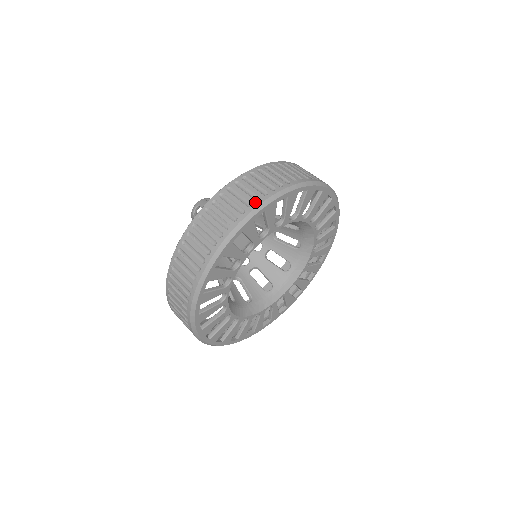
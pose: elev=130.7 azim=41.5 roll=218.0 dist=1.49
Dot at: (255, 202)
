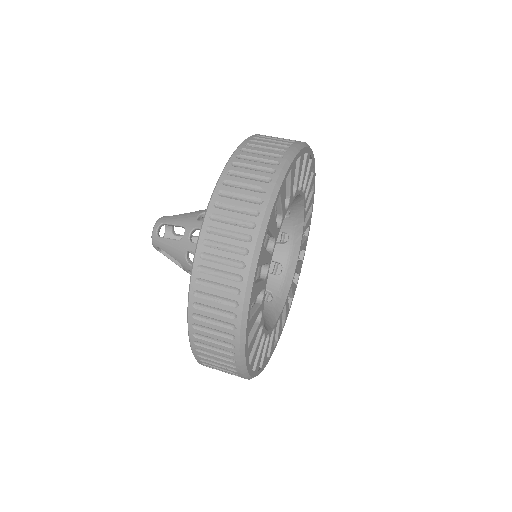
Dot at: (280, 159)
